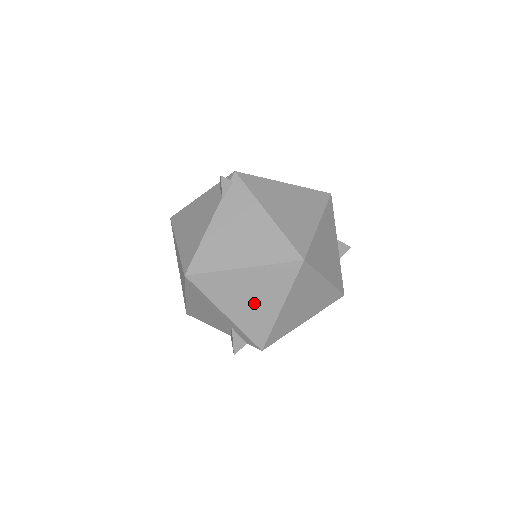
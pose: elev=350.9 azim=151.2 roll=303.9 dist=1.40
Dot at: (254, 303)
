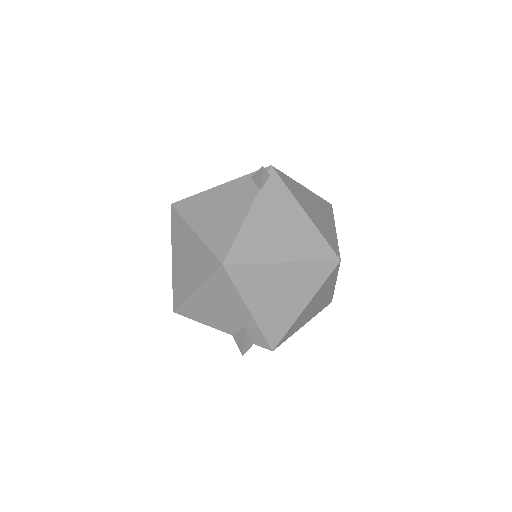
Dot at: (282, 300)
